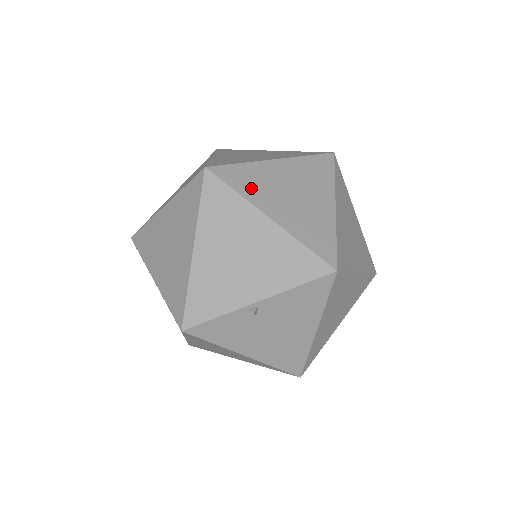
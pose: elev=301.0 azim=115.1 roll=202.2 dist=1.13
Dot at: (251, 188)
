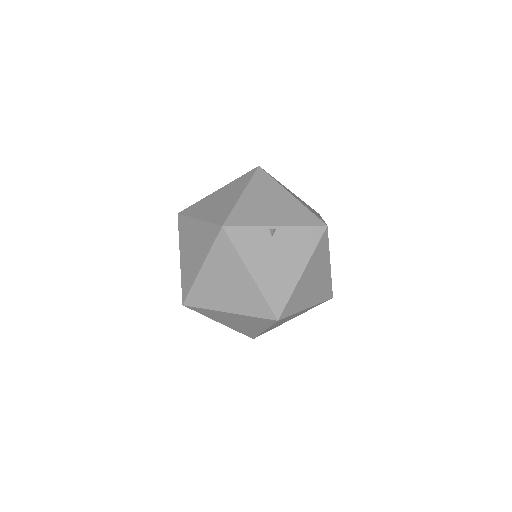
Dot at: occluded
